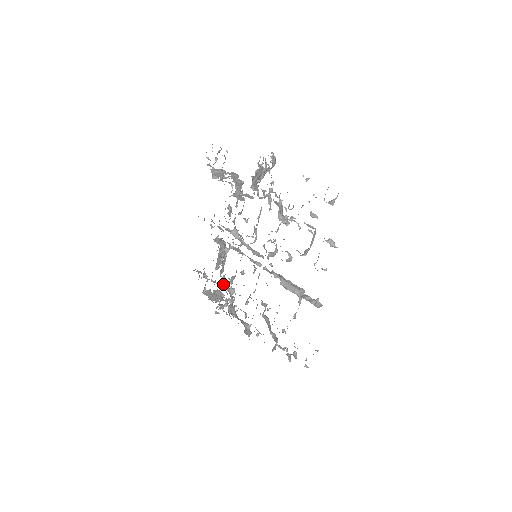
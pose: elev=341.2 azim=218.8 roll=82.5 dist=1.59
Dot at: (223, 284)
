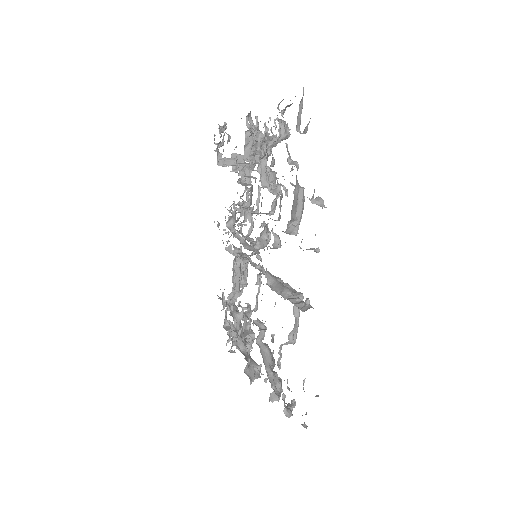
Dot at: (229, 304)
